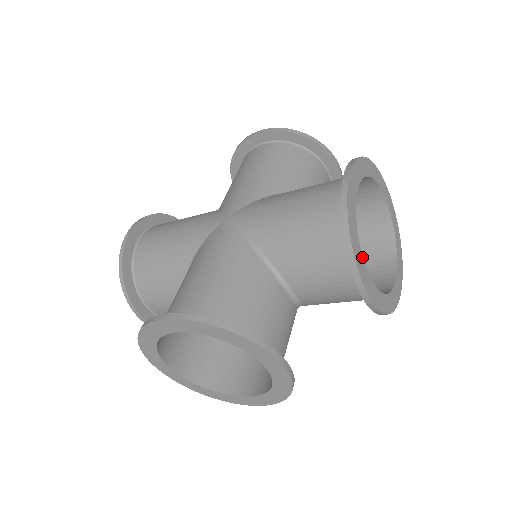
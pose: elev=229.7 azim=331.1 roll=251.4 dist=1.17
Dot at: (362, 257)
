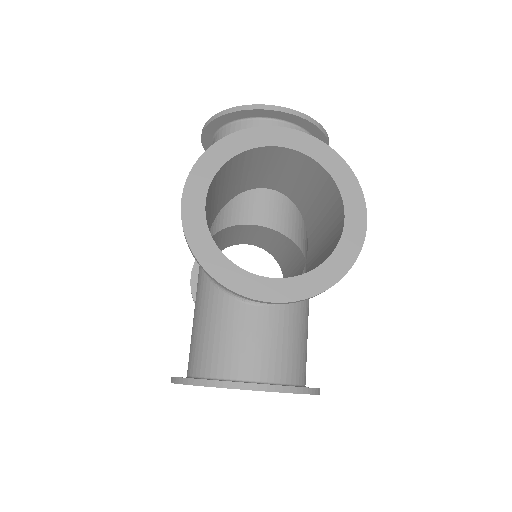
Dot at: (239, 269)
